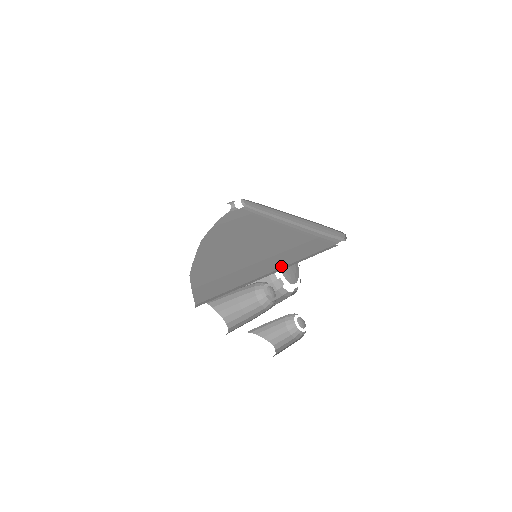
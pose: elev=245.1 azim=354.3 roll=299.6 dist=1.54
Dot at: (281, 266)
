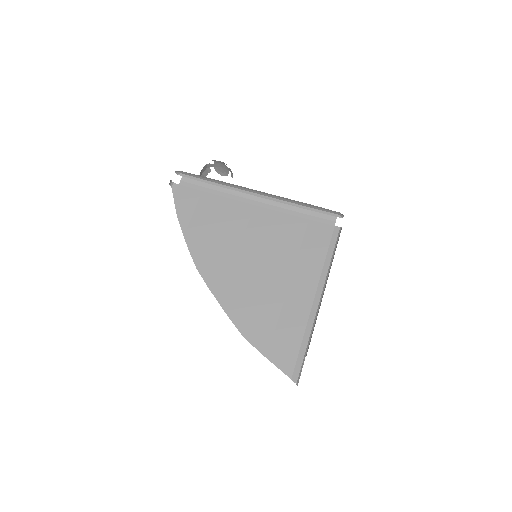
Dot at: (315, 285)
